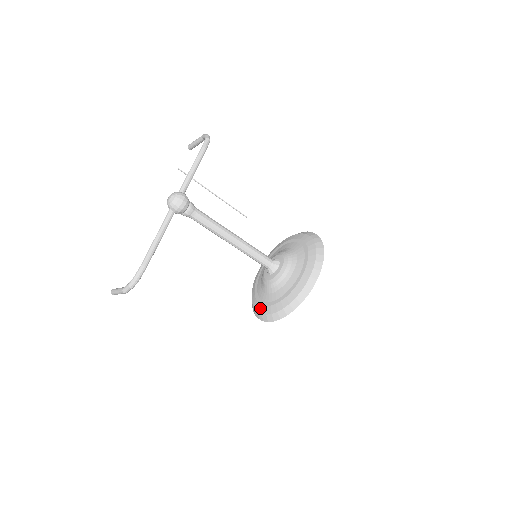
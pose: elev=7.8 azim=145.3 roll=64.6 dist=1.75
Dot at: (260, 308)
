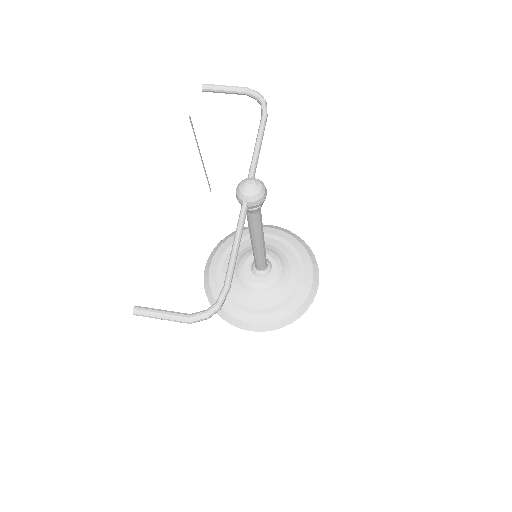
Dot at: (239, 313)
